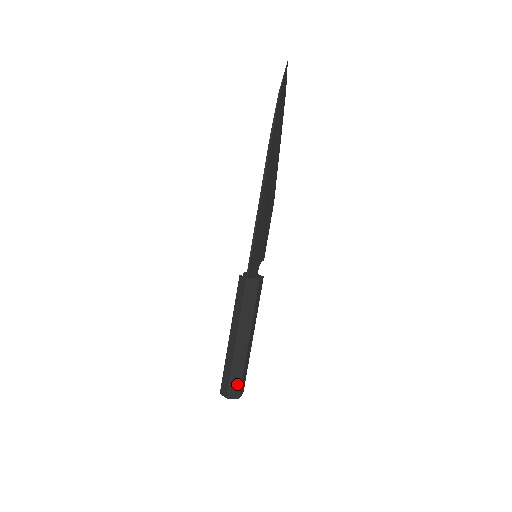
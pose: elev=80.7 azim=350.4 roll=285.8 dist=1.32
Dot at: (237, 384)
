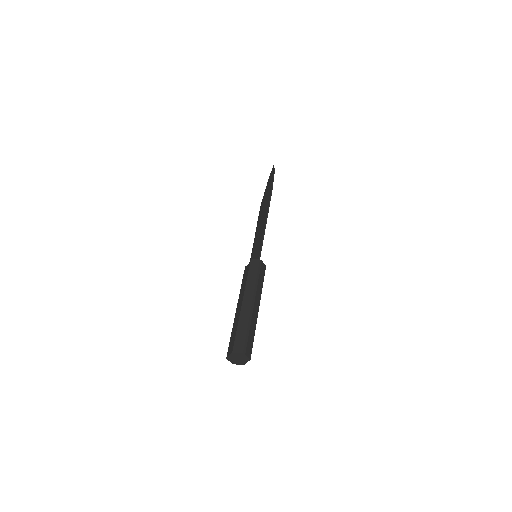
Dot at: (250, 343)
